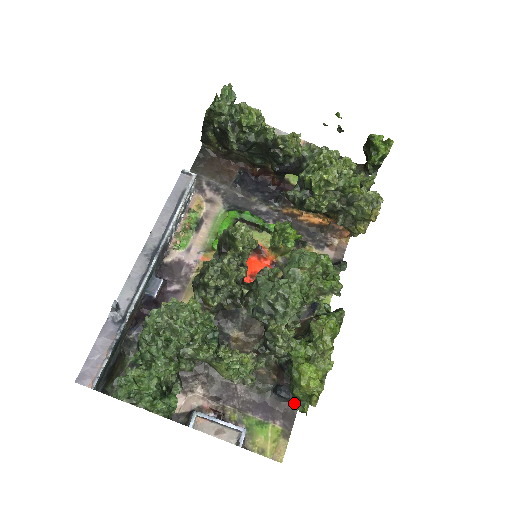
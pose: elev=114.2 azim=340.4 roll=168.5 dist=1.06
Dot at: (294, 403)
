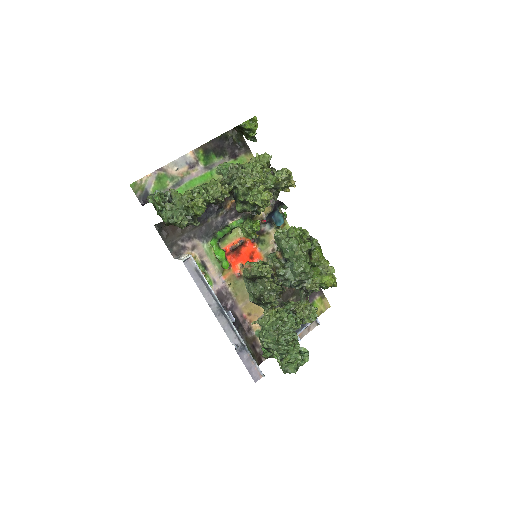
Dot at: occluded
